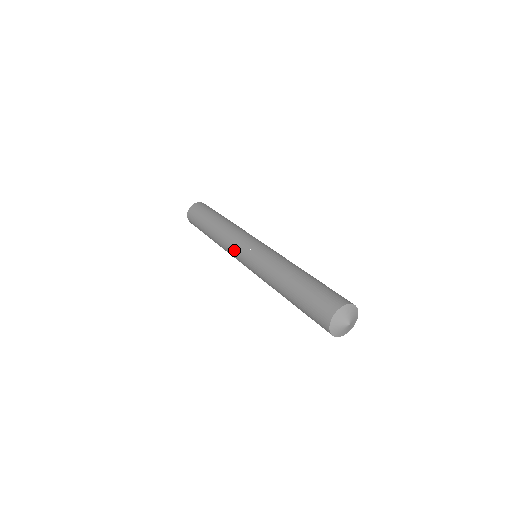
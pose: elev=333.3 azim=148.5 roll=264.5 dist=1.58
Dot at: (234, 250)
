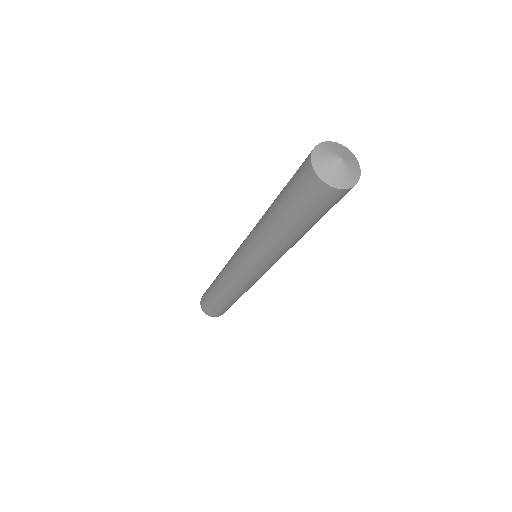
Dot at: (235, 273)
